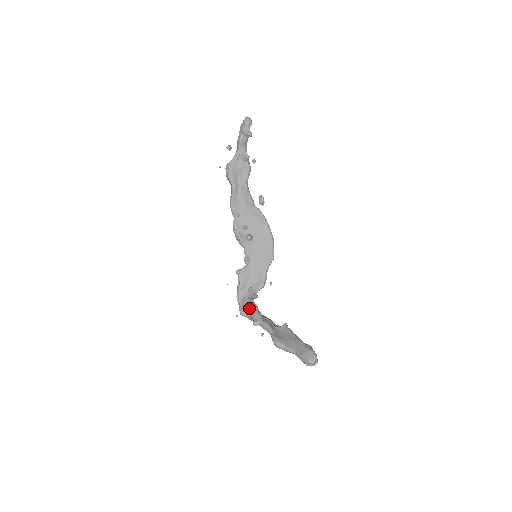
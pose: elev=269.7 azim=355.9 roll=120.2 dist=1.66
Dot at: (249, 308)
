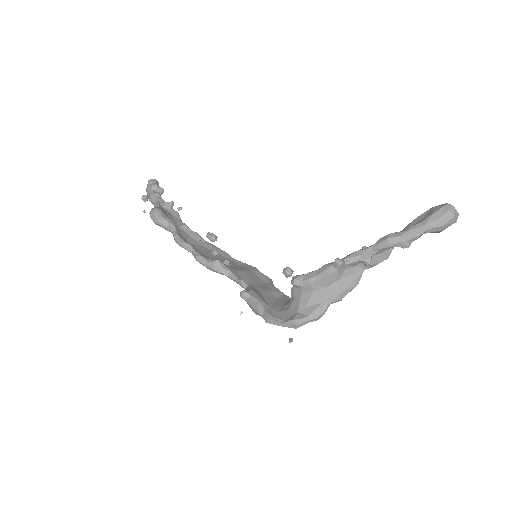
Dot at: (308, 274)
